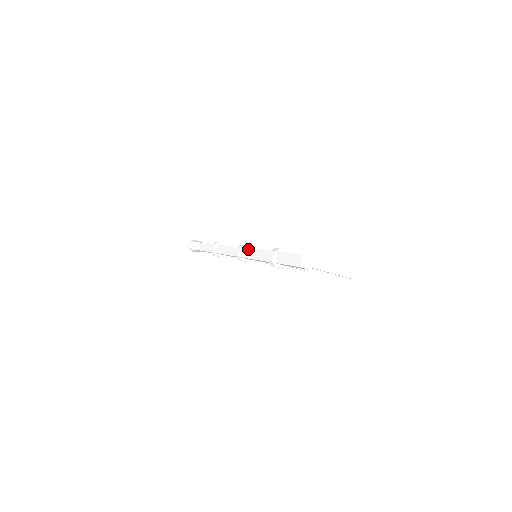
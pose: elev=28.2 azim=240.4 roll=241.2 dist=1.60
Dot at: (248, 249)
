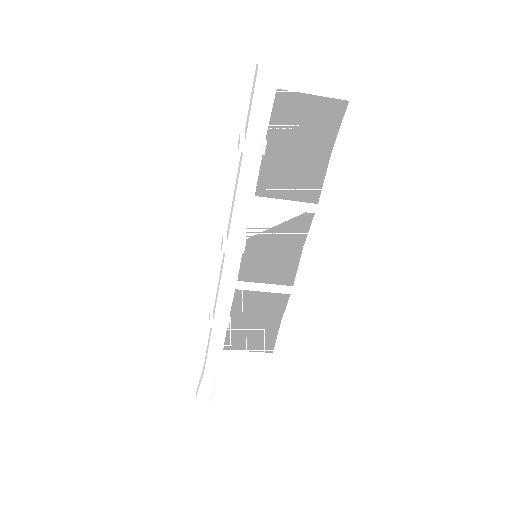
Dot at: occluded
